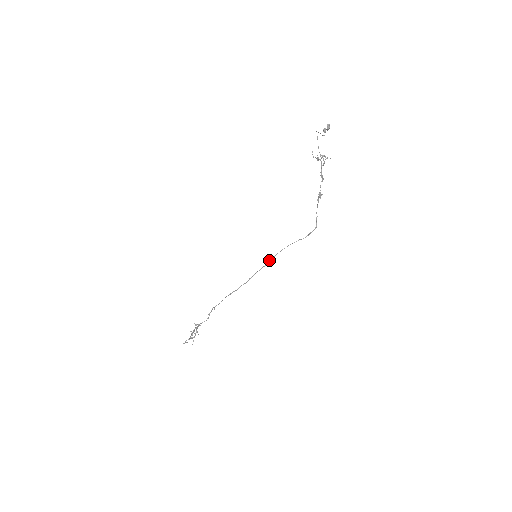
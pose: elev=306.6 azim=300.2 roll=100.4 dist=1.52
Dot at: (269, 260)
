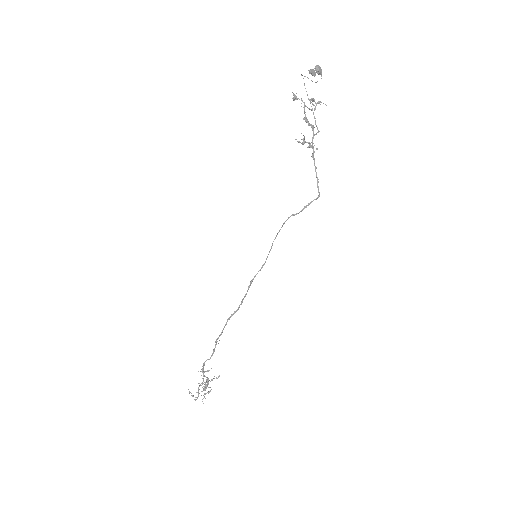
Dot at: (267, 256)
